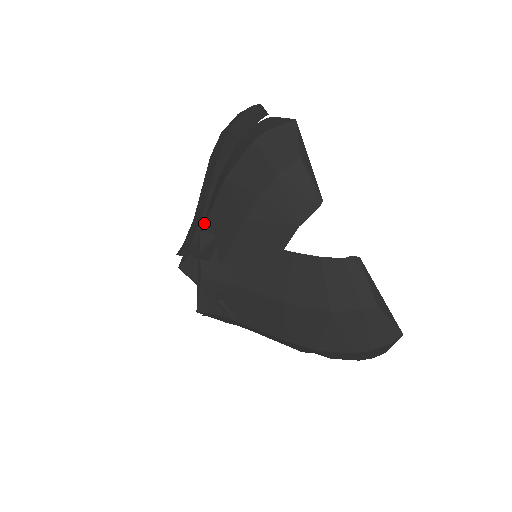
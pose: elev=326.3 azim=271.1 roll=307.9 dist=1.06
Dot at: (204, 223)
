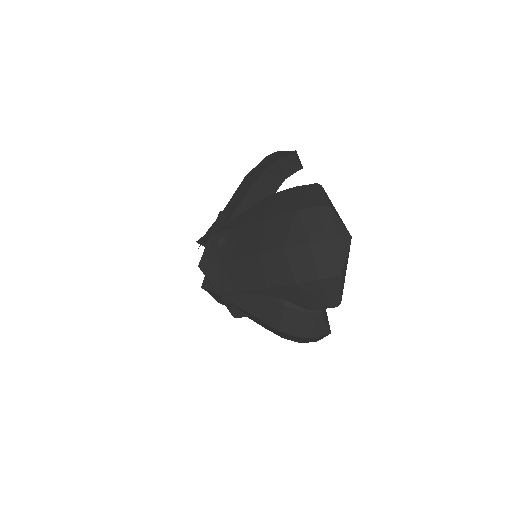
Dot at: occluded
